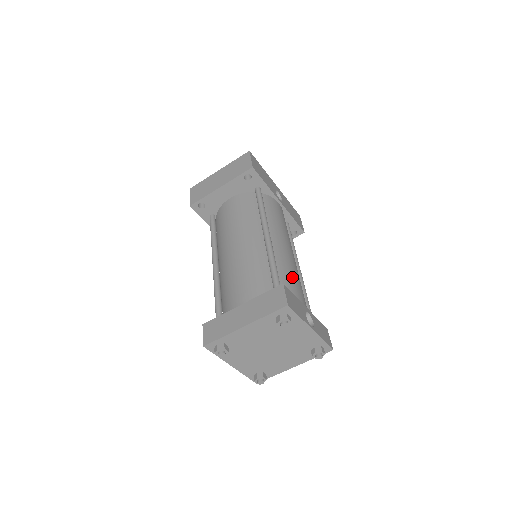
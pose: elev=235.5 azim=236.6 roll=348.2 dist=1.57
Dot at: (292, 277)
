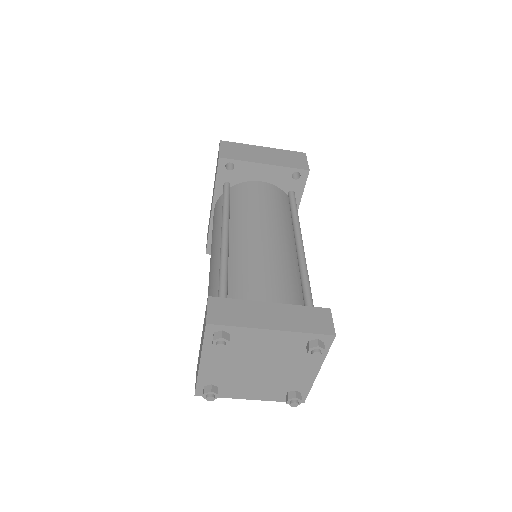
Dot at: occluded
